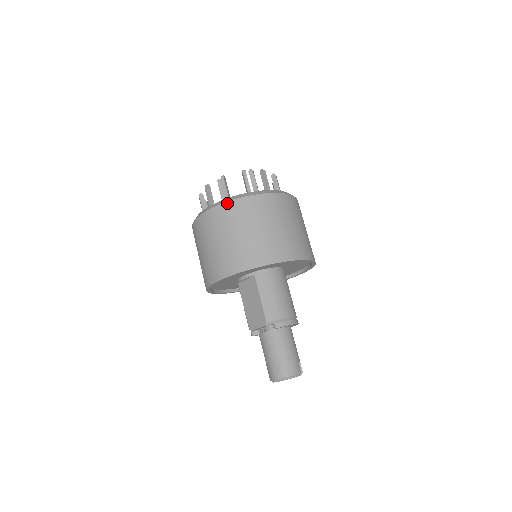
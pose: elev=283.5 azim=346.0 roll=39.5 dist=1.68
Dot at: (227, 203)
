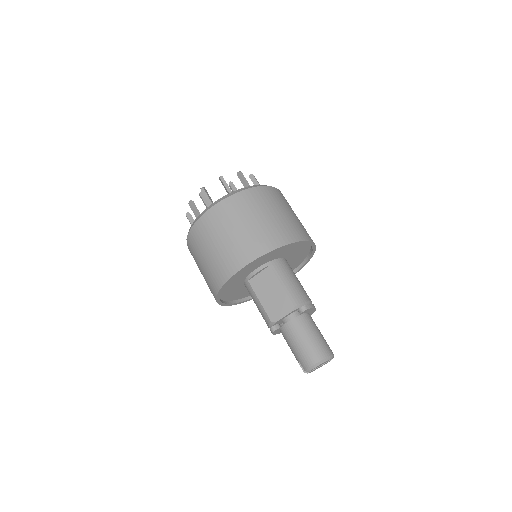
Dot at: (239, 193)
